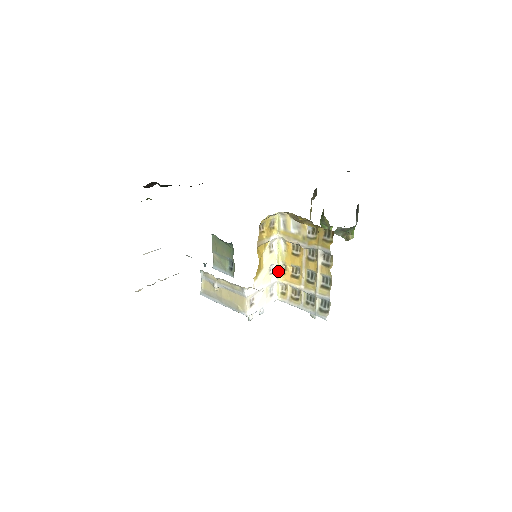
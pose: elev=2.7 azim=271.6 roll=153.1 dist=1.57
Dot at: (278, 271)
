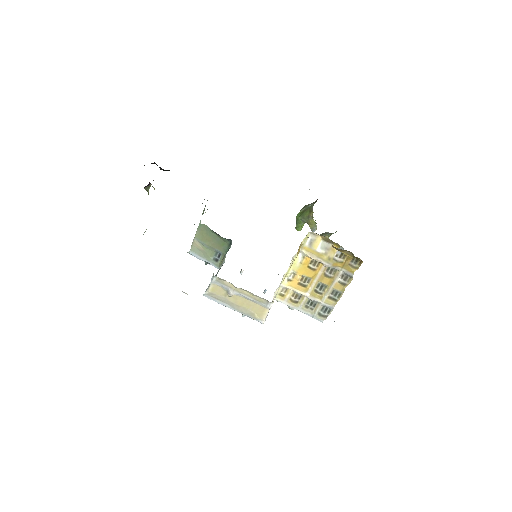
Dot at: (285, 277)
